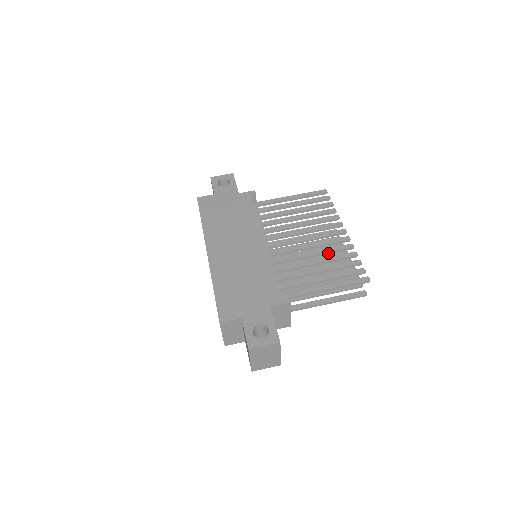
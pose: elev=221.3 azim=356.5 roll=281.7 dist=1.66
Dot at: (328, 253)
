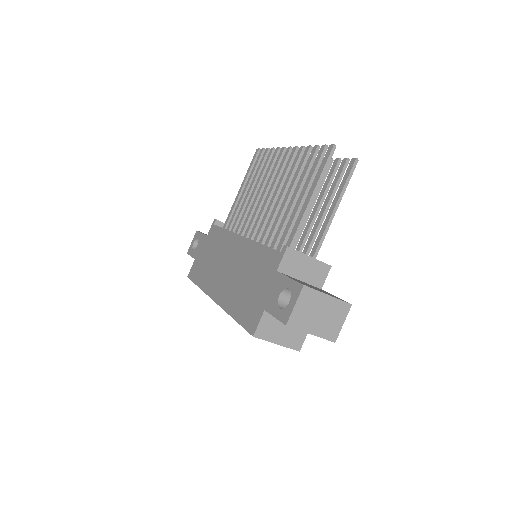
Dot at: (291, 178)
